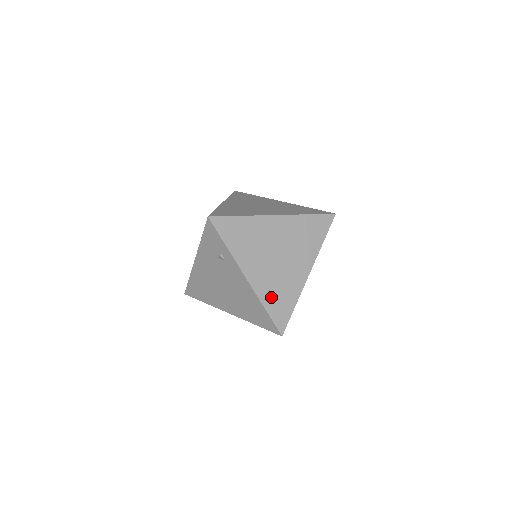
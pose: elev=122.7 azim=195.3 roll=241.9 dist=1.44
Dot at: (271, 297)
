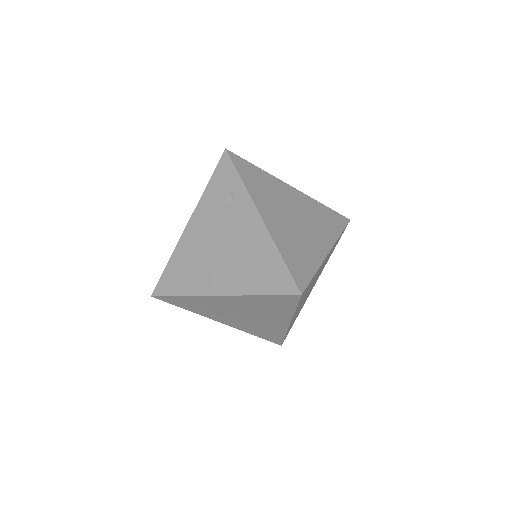
Dot at: (288, 248)
